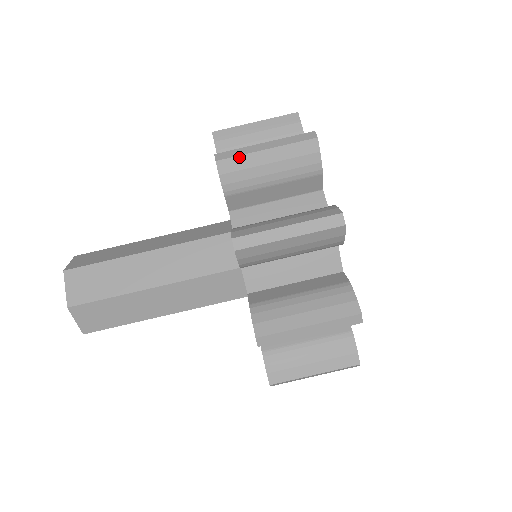
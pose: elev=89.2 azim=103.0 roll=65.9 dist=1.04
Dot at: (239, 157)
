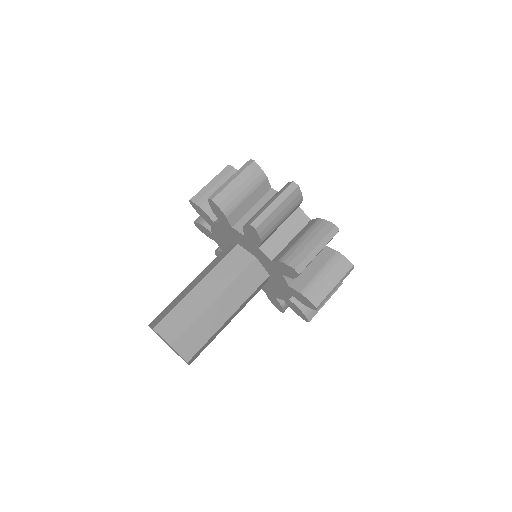
Dot at: (222, 191)
